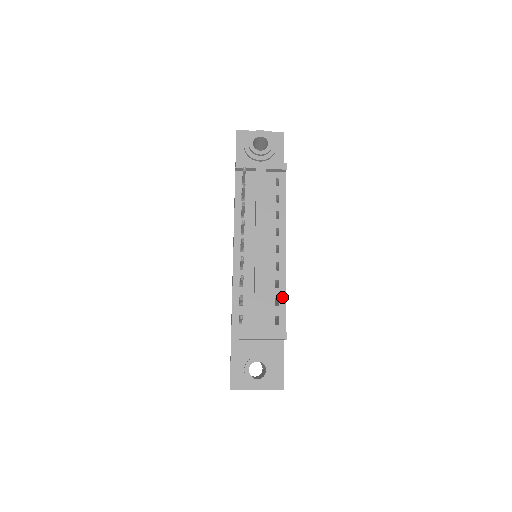
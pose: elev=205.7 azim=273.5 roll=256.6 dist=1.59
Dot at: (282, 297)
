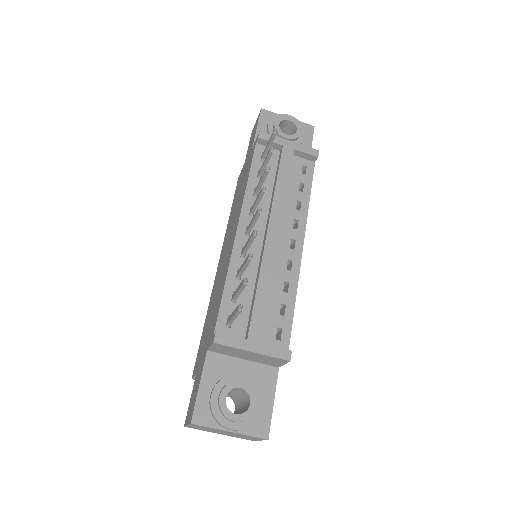
Dot at: (290, 305)
